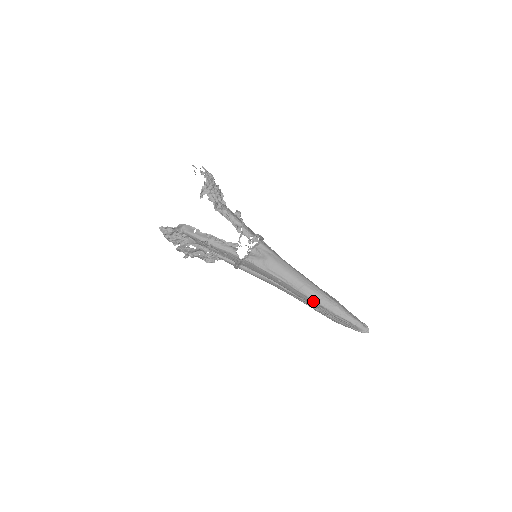
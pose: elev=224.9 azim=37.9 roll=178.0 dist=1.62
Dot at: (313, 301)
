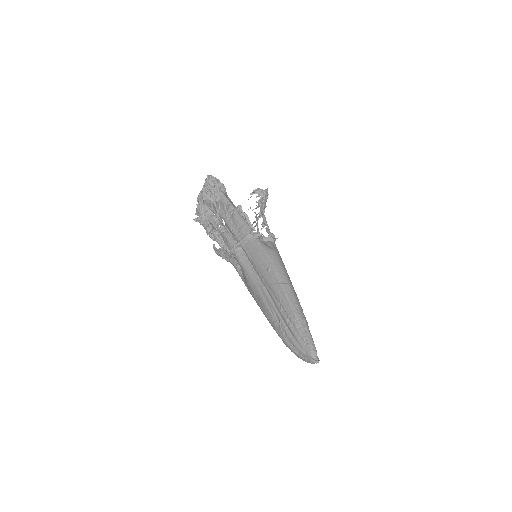
Dot at: (287, 300)
